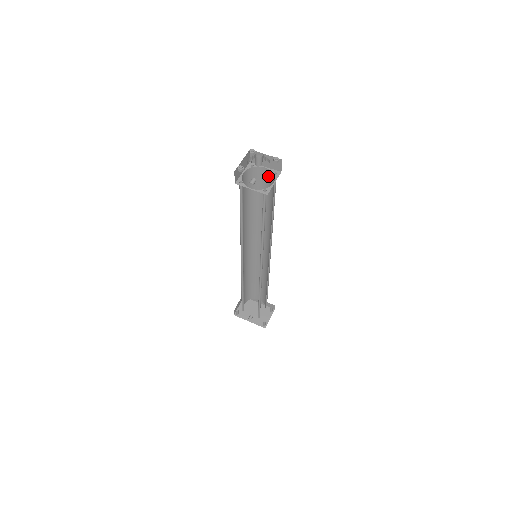
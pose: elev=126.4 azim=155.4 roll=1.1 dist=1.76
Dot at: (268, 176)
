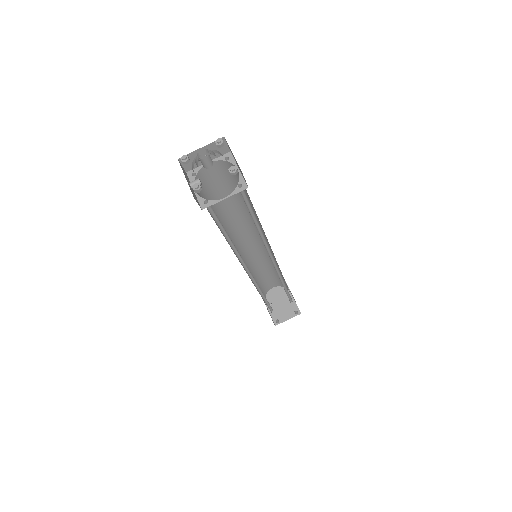
Dot at: (198, 189)
